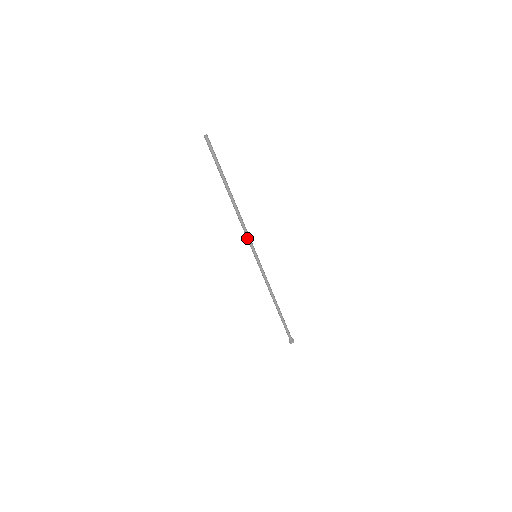
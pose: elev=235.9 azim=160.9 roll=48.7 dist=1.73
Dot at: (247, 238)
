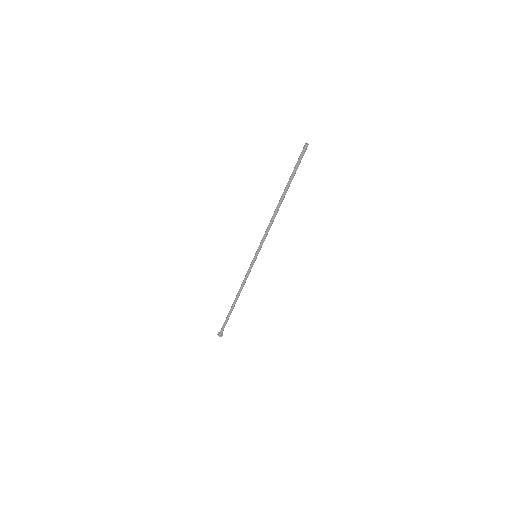
Dot at: (263, 239)
